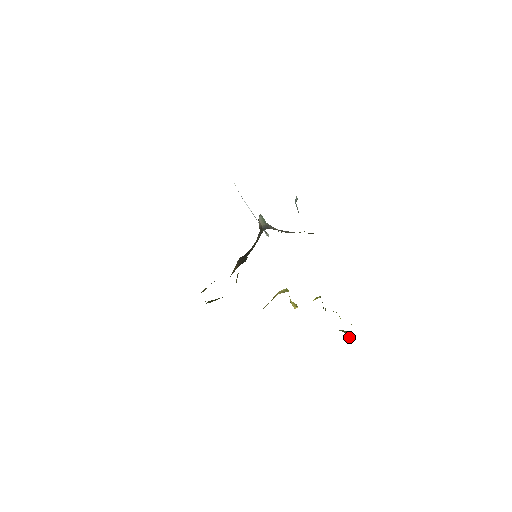
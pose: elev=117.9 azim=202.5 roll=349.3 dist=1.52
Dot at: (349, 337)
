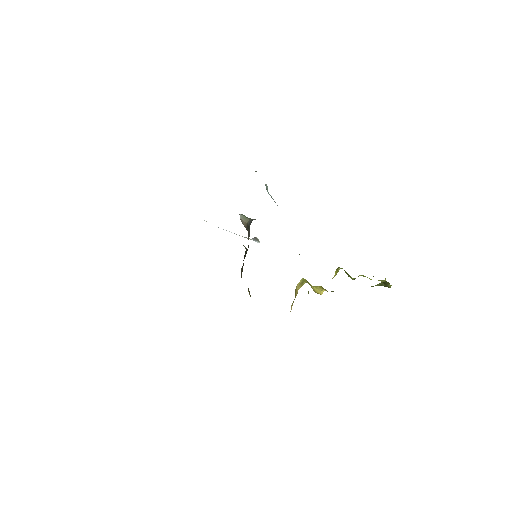
Dot at: occluded
